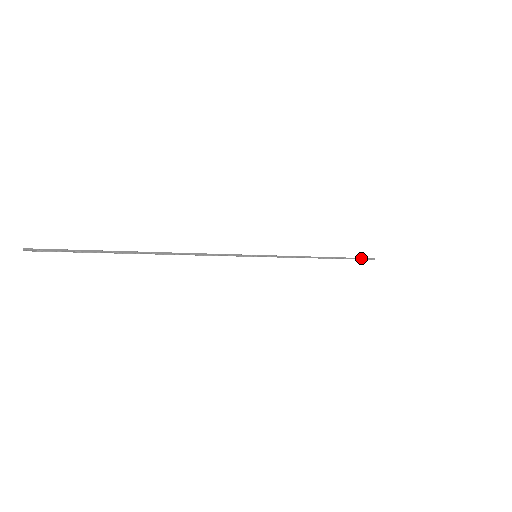
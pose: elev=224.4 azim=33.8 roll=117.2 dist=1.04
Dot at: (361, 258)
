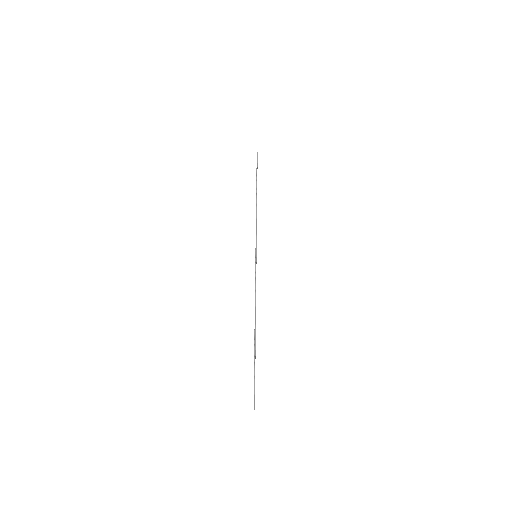
Dot at: occluded
